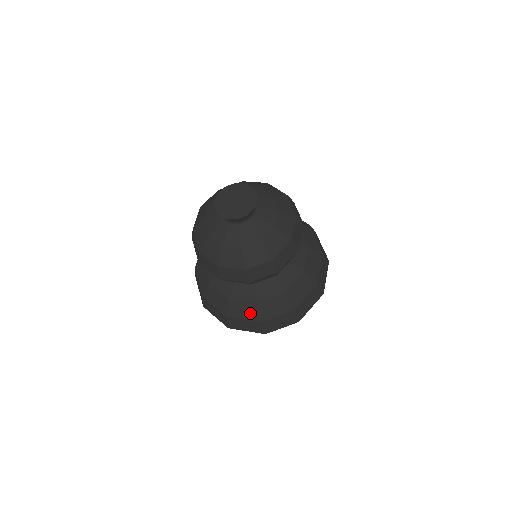
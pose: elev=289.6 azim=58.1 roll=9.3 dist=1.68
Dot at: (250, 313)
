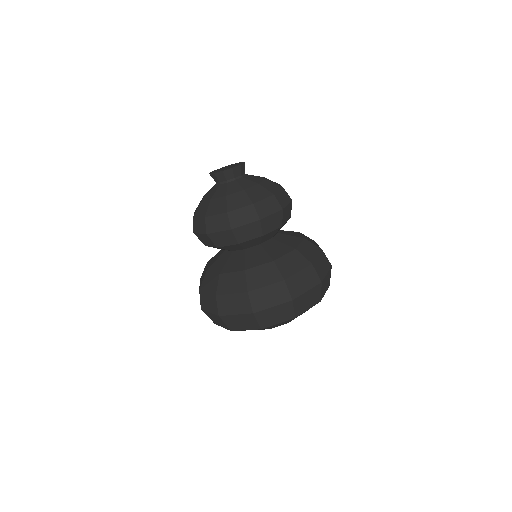
Dot at: (238, 284)
